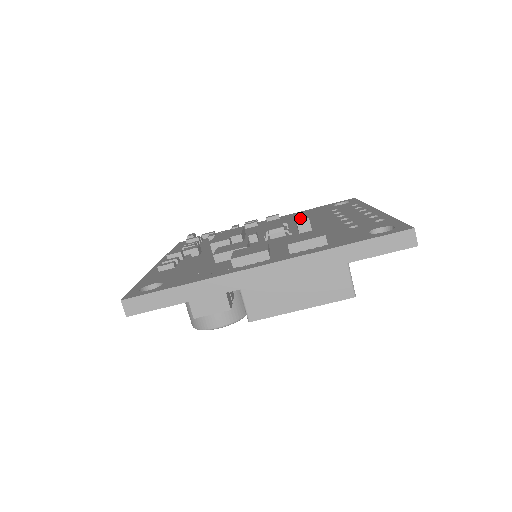
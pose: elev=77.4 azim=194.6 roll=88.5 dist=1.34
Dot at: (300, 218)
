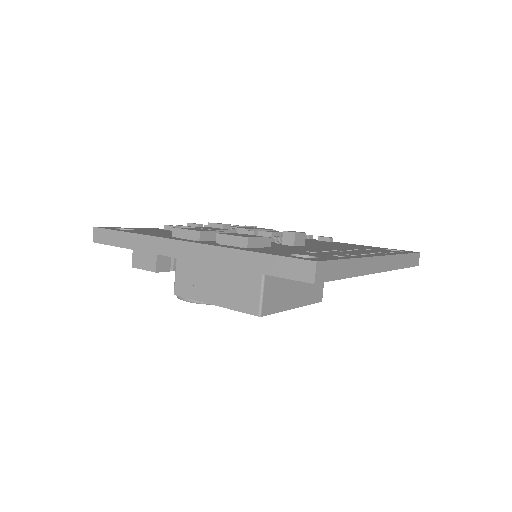
Dot at: (293, 231)
